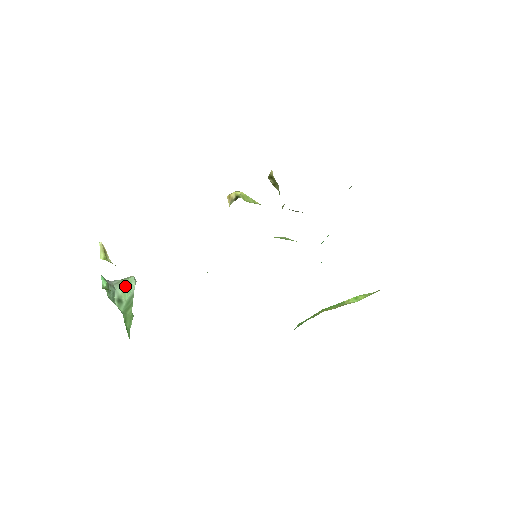
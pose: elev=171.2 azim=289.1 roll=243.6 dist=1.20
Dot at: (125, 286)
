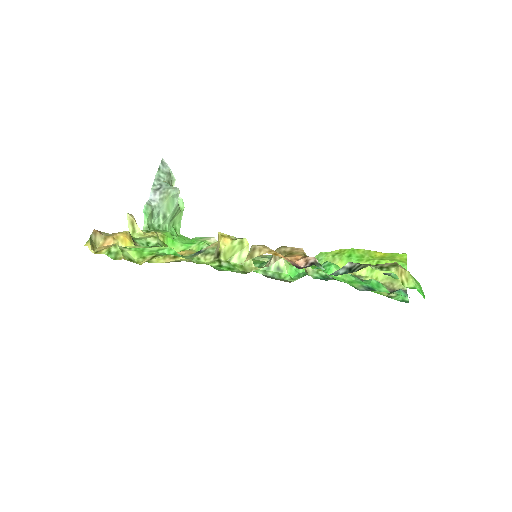
Dot at: (168, 203)
